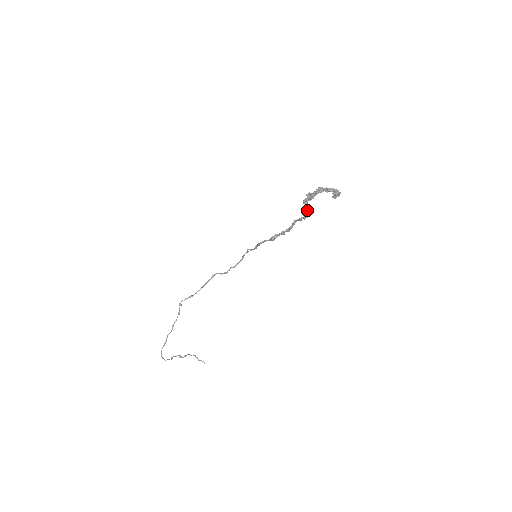
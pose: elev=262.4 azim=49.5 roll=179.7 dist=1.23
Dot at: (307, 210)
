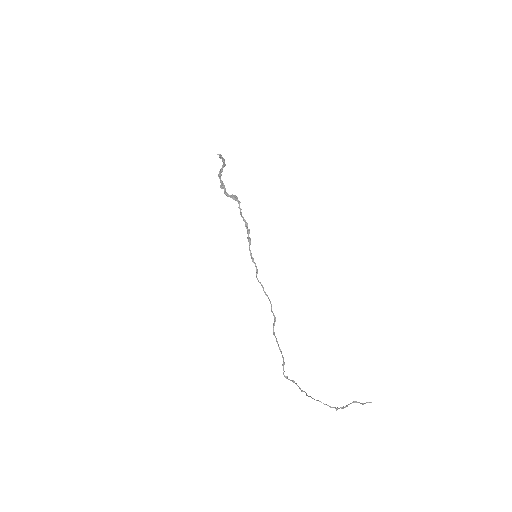
Dot at: (234, 198)
